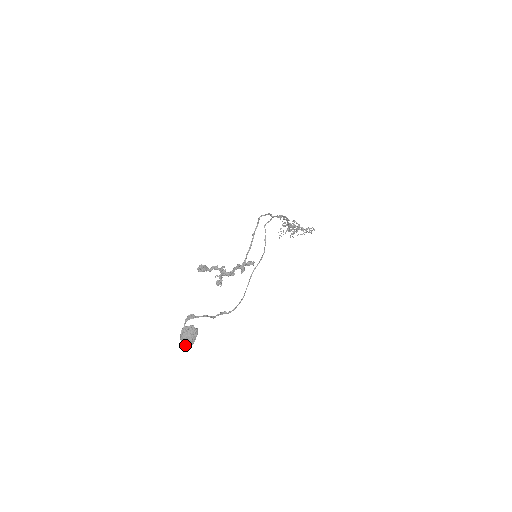
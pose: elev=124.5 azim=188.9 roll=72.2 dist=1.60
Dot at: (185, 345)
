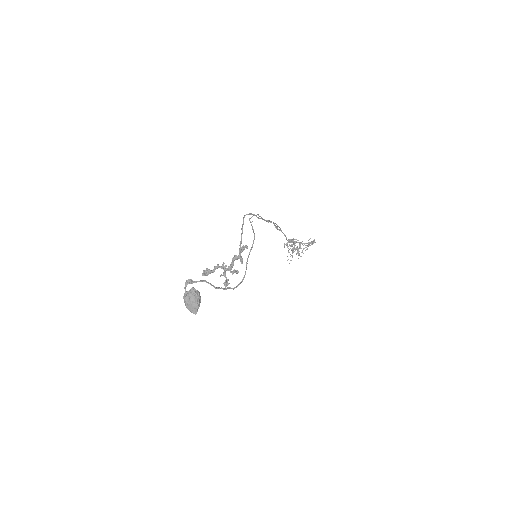
Dot at: (191, 310)
